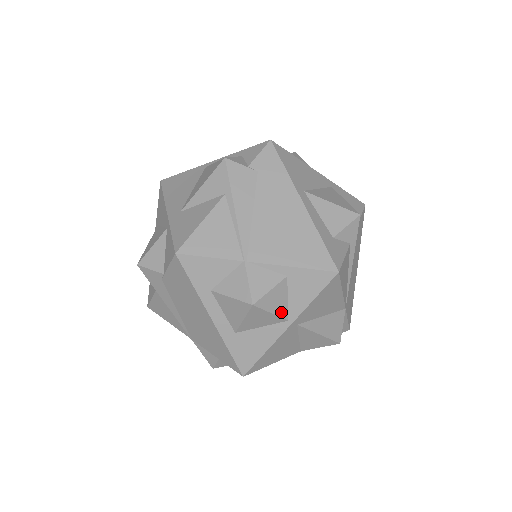
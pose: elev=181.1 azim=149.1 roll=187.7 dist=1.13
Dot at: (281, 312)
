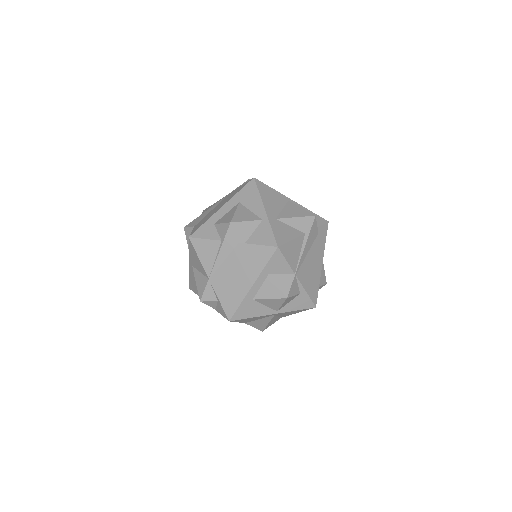
Dot at: (282, 306)
